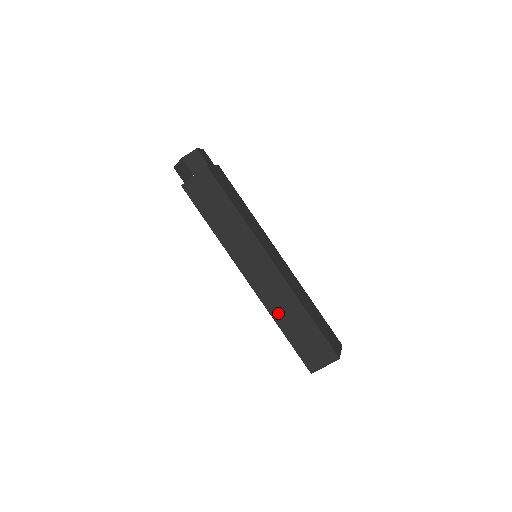
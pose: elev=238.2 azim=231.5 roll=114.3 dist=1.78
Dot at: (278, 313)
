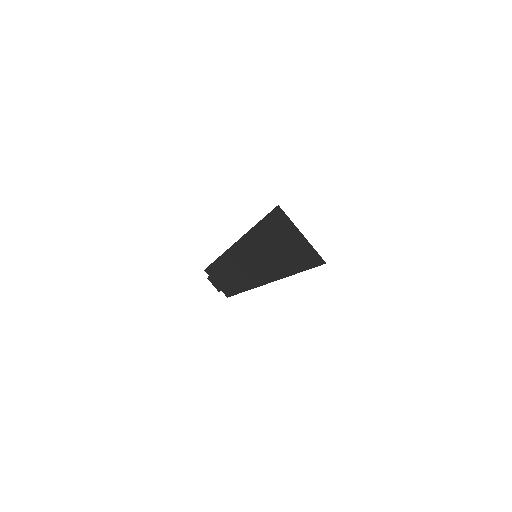
Dot at: occluded
